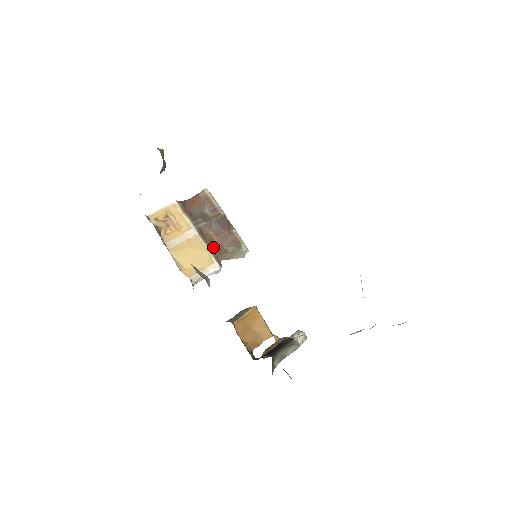
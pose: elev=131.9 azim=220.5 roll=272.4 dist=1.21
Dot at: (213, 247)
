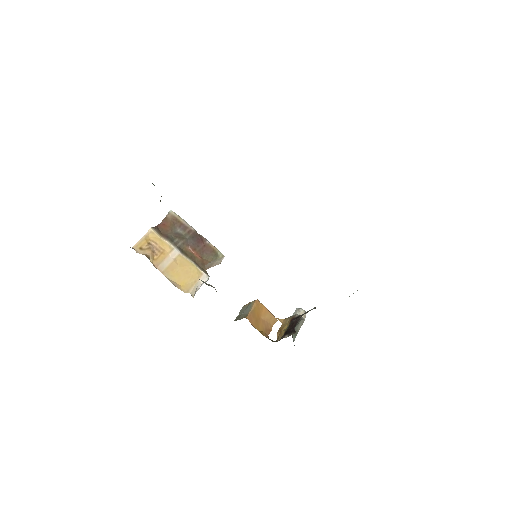
Dot at: (196, 261)
